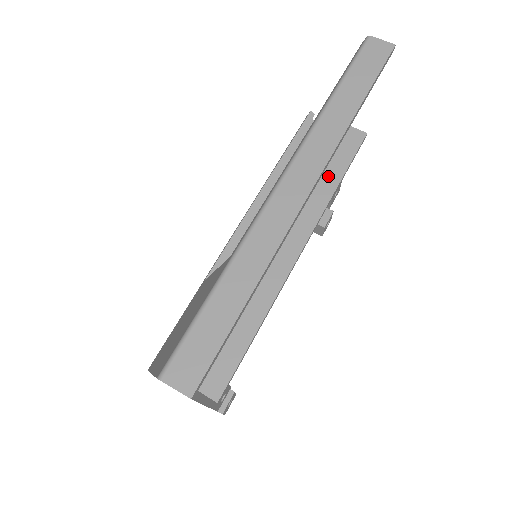
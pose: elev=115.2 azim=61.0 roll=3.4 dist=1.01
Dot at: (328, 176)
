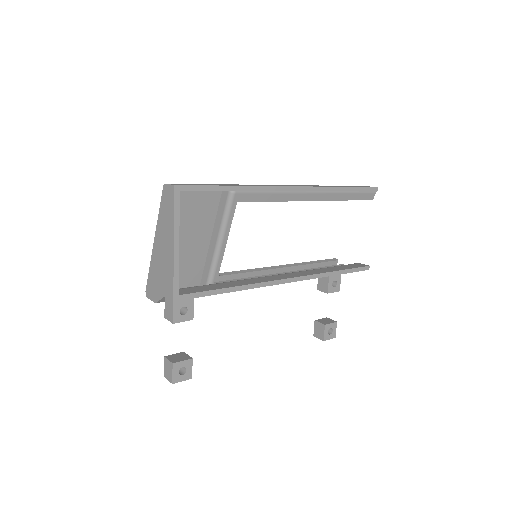
Dot at: (331, 268)
